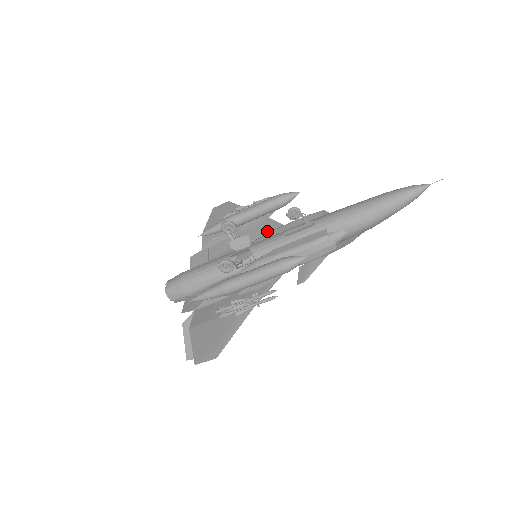
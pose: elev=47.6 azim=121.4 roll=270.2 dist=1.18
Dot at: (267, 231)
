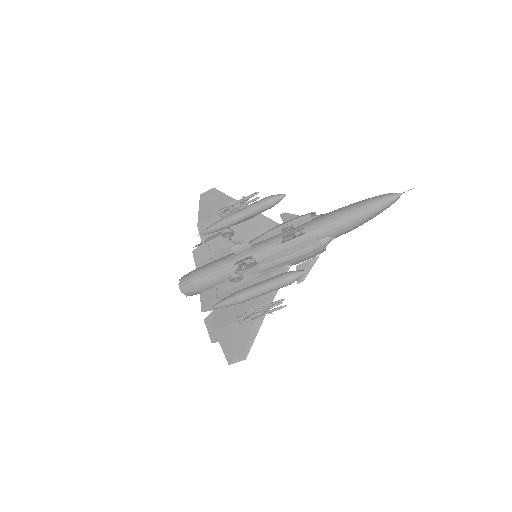
Dot at: (260, 228)
